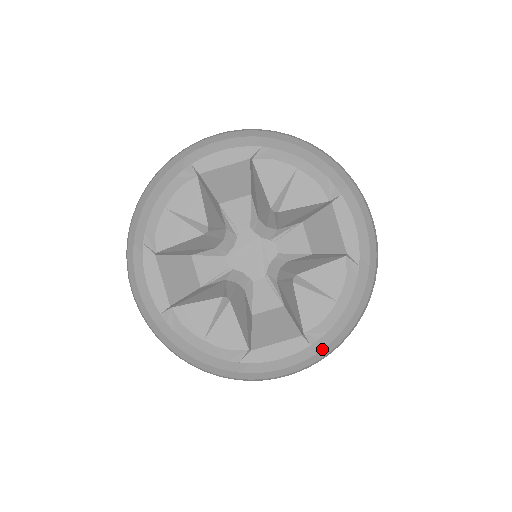
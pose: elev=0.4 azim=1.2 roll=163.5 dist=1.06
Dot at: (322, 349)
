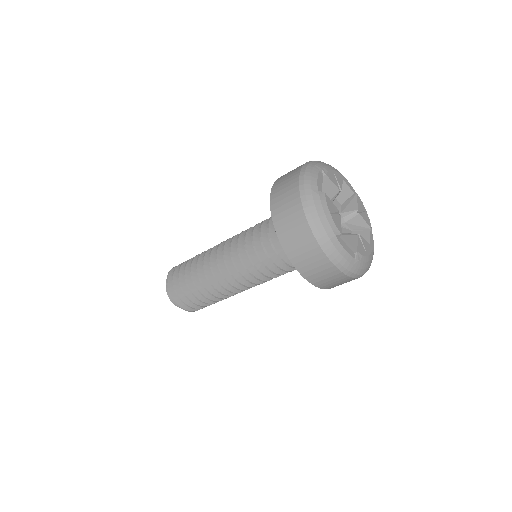
Dot at: (355, 266)
